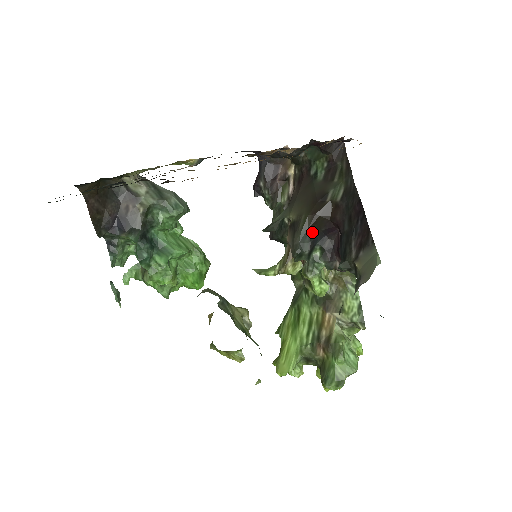
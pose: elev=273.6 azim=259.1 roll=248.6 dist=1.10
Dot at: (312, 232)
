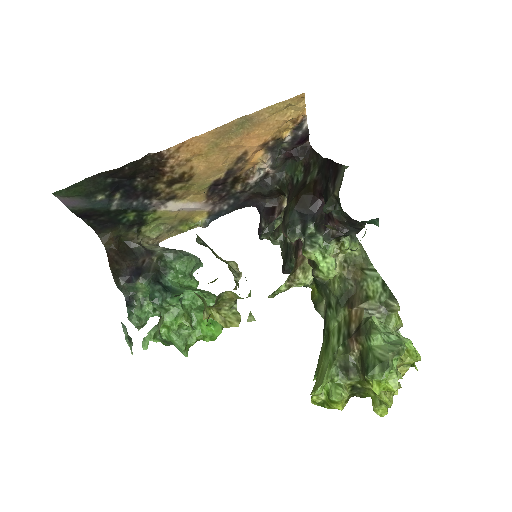
Dot at: (300, 211)
